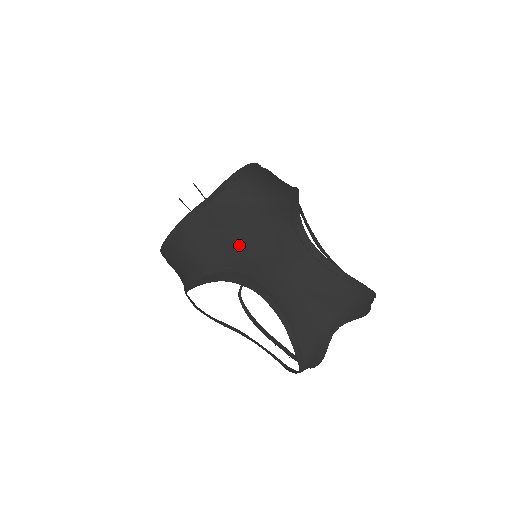
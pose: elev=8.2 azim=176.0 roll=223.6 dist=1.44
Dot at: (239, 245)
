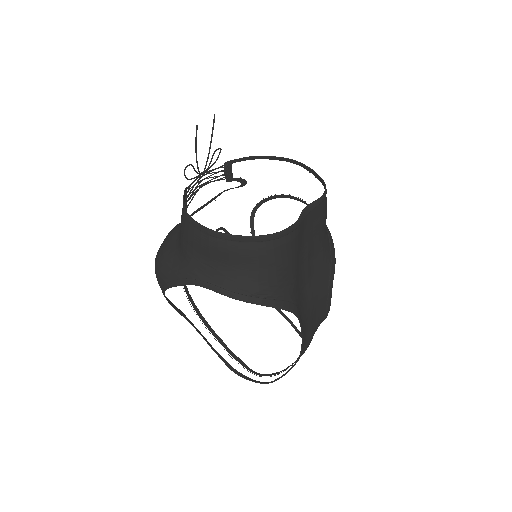
Dot at: (300, 271)
